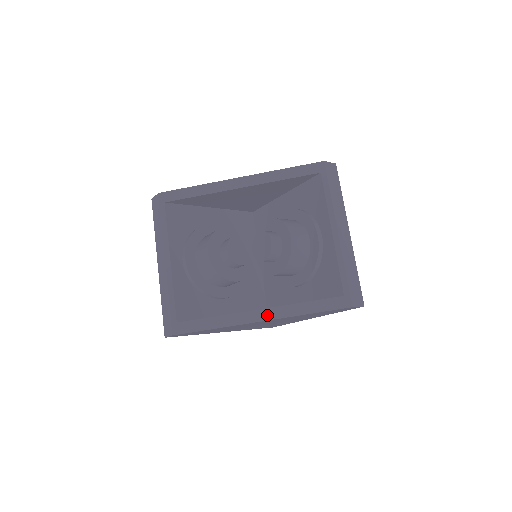
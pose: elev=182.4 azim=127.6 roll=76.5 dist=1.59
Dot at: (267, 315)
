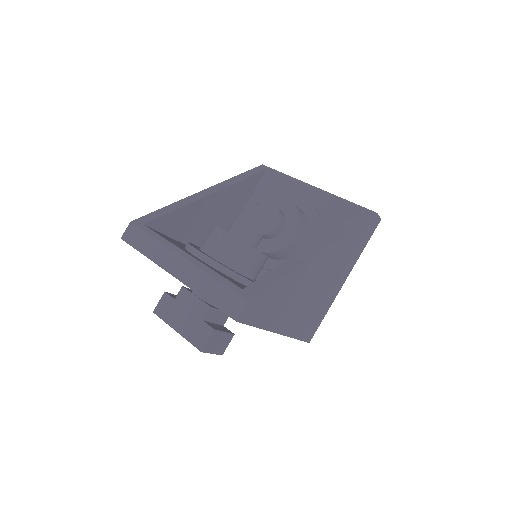
Dot at: (322, 244)
